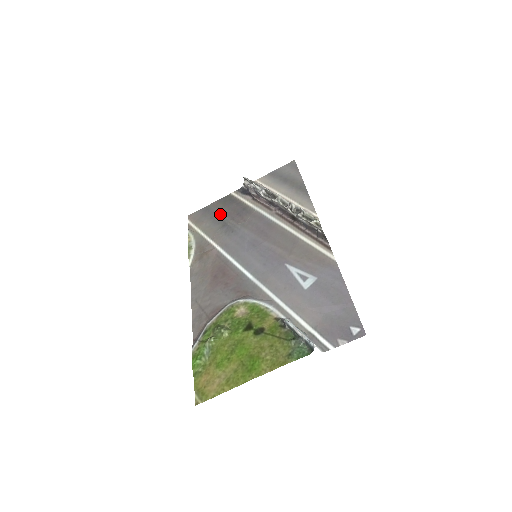
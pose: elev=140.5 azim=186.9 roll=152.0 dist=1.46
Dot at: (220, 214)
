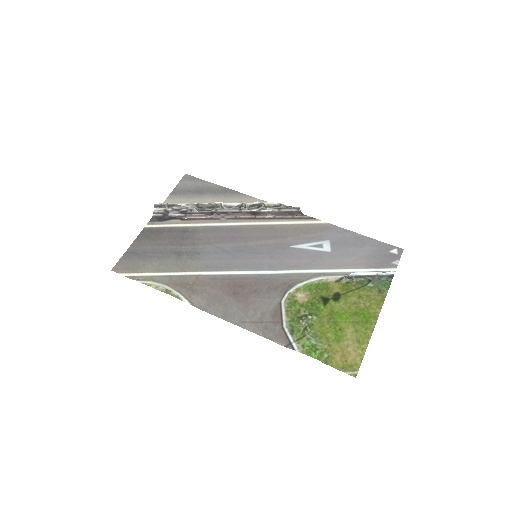
Dot at: (159, 248)
